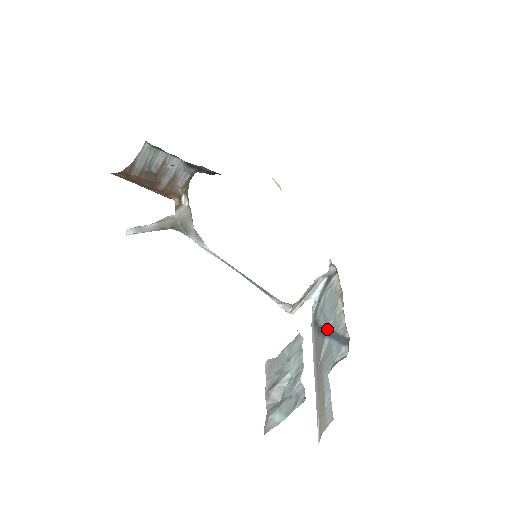
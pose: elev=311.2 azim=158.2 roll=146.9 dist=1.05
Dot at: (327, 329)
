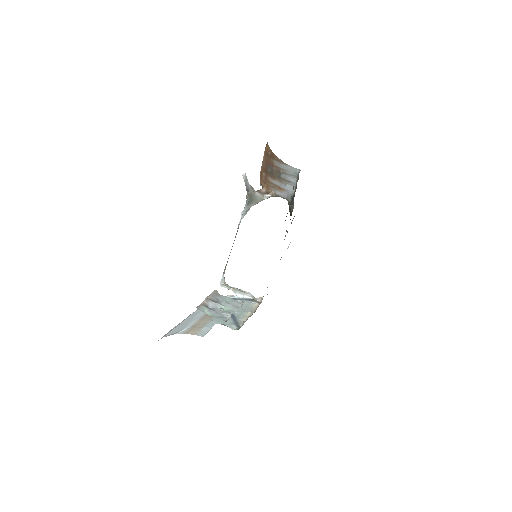
Dot at: occluded
